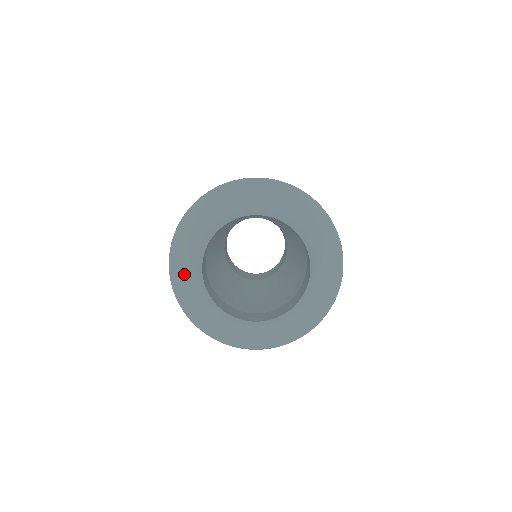
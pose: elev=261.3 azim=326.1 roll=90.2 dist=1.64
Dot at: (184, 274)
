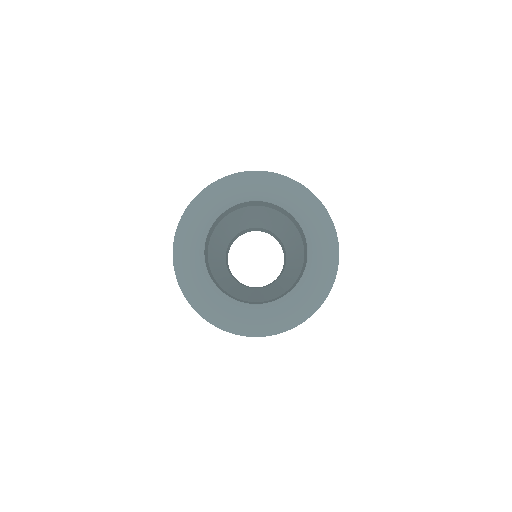
Dot at: (213, 308)
